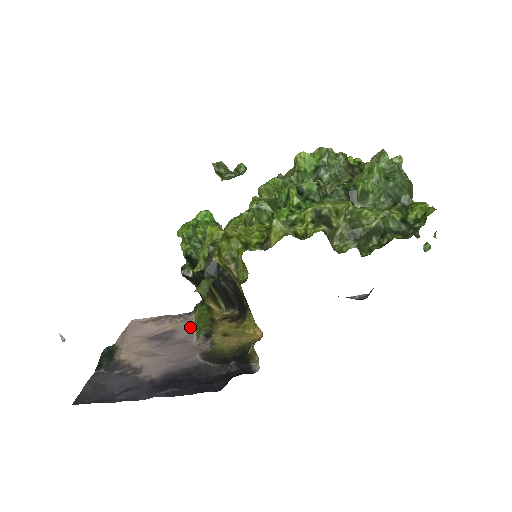
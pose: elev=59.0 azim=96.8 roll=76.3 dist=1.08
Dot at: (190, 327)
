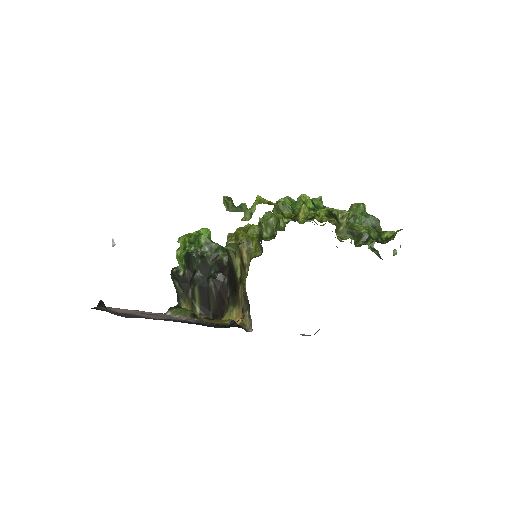
Dot at: (170, 316)
